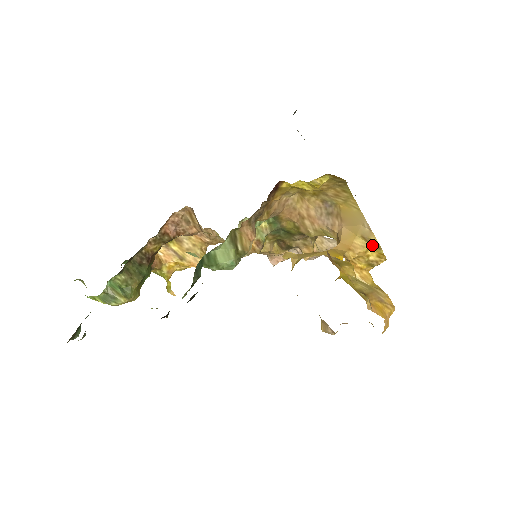
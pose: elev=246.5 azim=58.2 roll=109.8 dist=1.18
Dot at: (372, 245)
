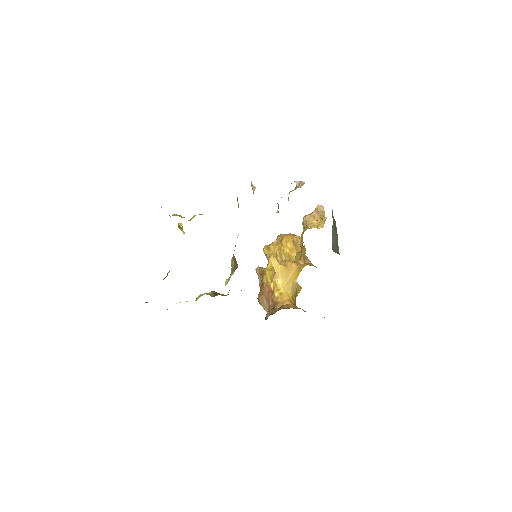
Dot at: occluded
